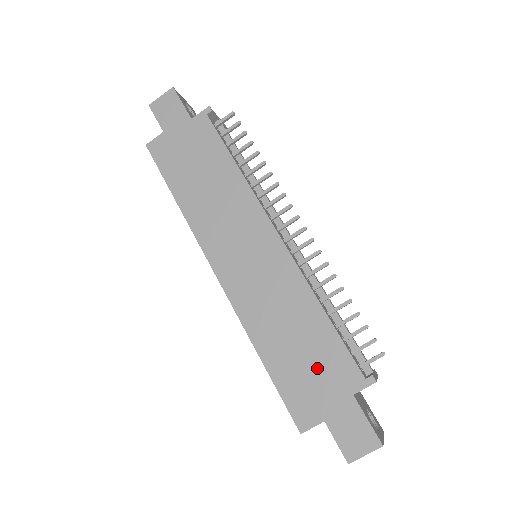
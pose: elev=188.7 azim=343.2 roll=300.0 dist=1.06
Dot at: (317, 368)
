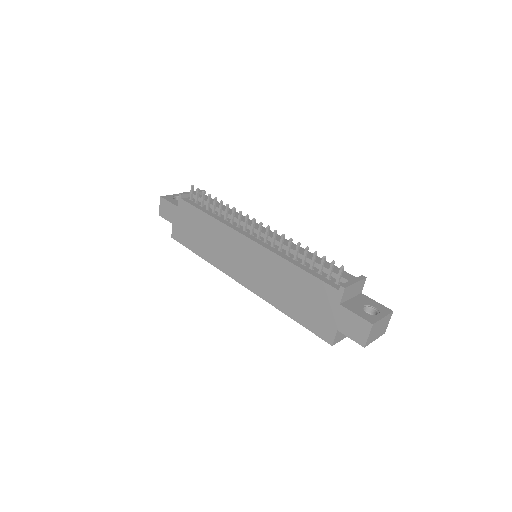
Dot at: (314, 302)
